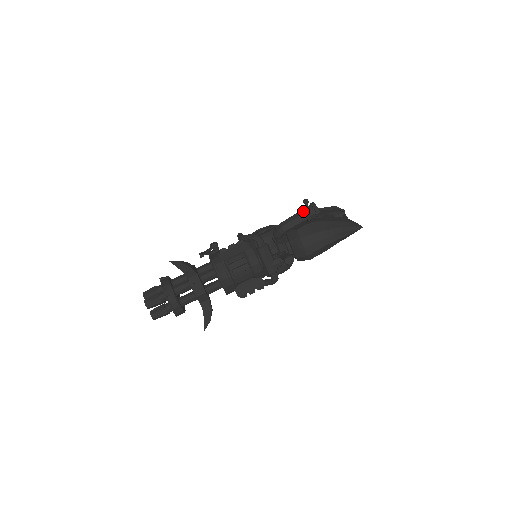
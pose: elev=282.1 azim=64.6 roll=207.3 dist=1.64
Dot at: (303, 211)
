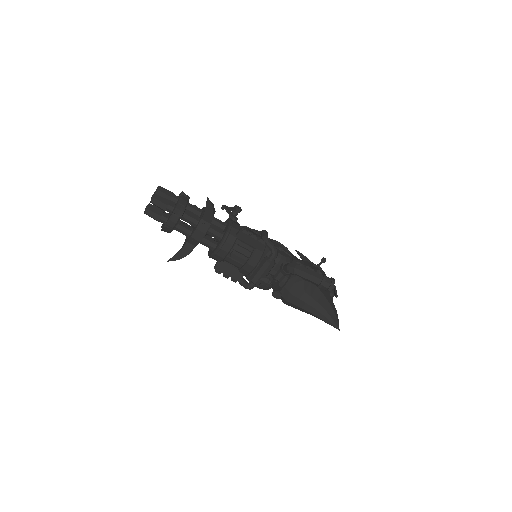
Dot at: (323, 278)
